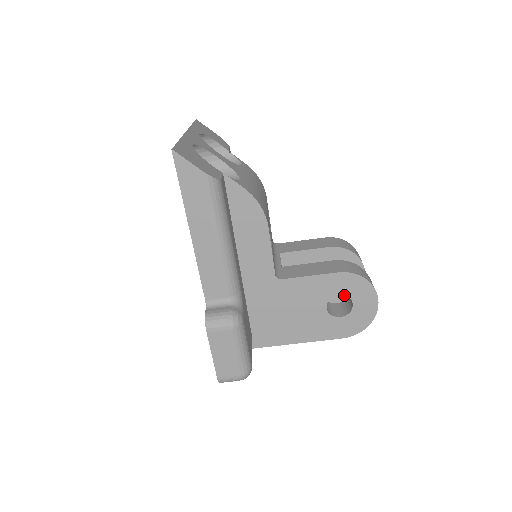
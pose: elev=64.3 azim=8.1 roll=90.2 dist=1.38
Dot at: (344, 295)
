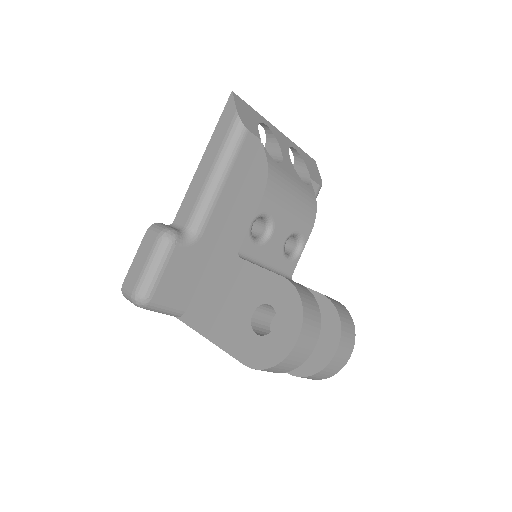
Dot at: (304, 363)
